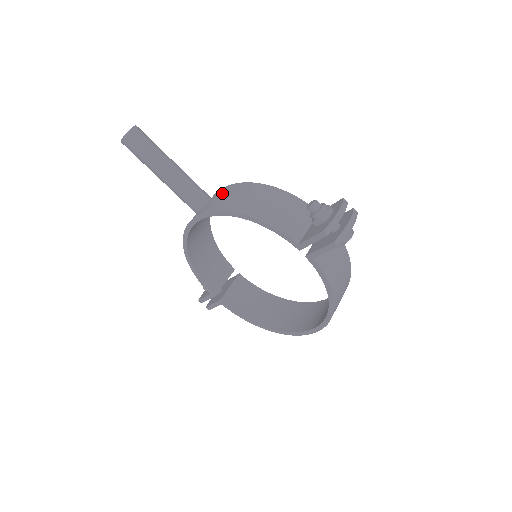
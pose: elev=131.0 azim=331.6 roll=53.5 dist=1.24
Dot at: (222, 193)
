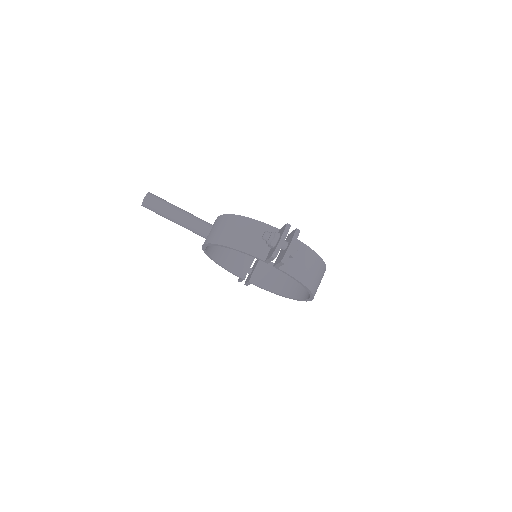
Dot at: (216, 224)
